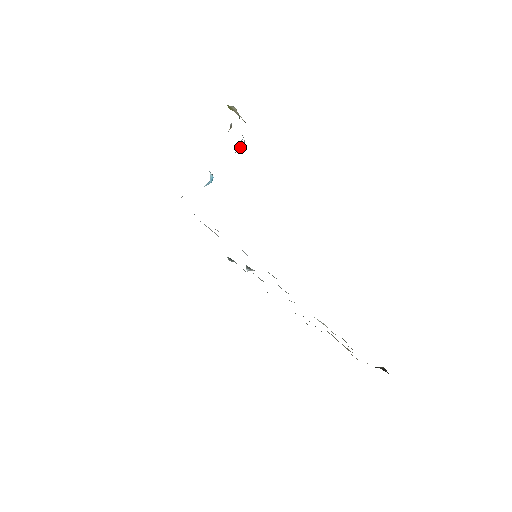
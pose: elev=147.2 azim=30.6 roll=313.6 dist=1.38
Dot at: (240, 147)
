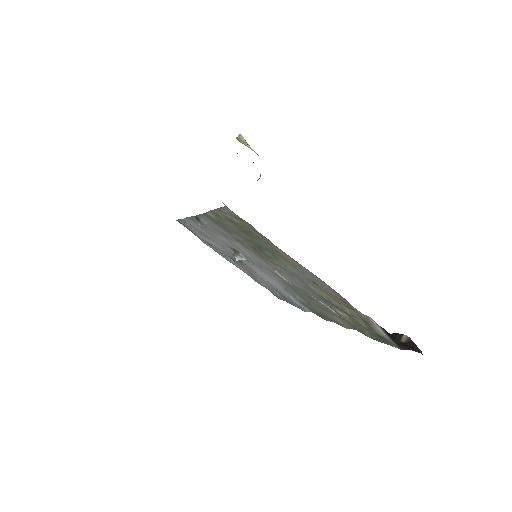
Dot at: occluded
